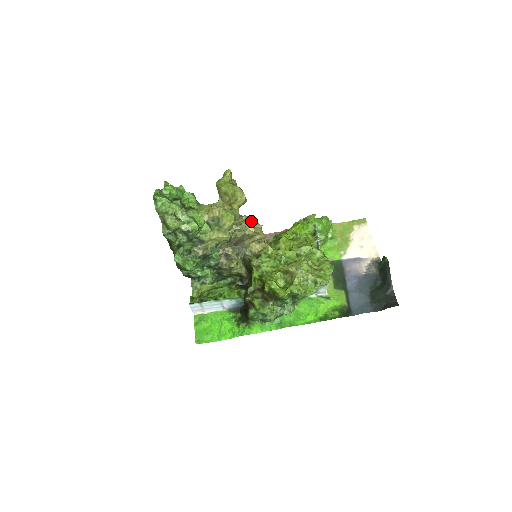
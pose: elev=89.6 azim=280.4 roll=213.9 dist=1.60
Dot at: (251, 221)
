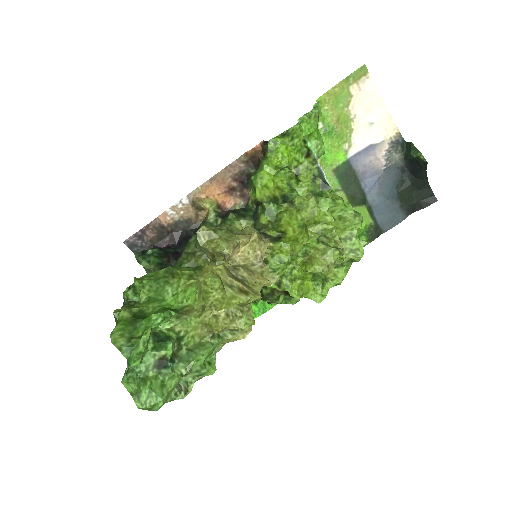
Dot at: (240, 241)
